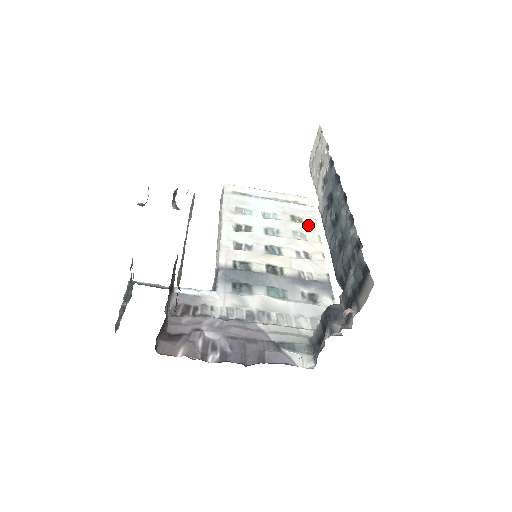
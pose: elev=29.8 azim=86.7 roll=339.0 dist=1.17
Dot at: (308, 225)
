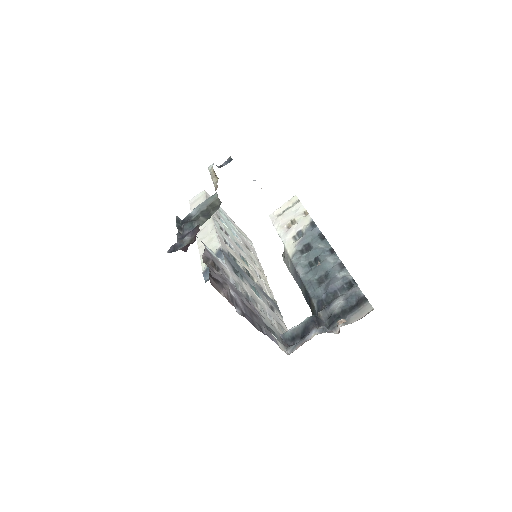
Dot at: (256, 258)
